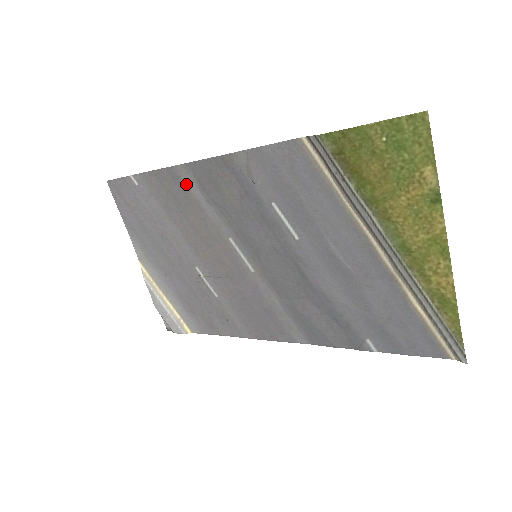
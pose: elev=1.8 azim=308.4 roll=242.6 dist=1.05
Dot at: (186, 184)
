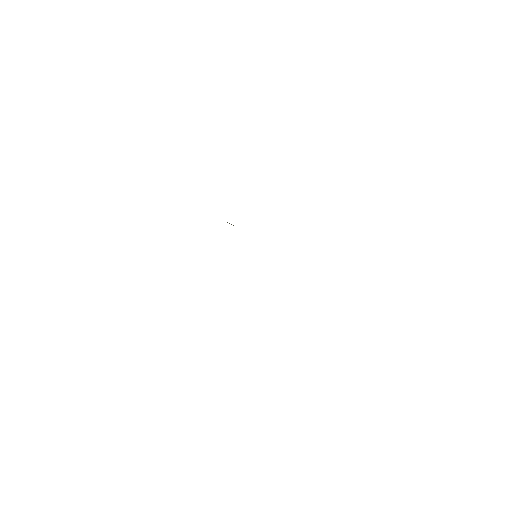
Dot at: occluded
